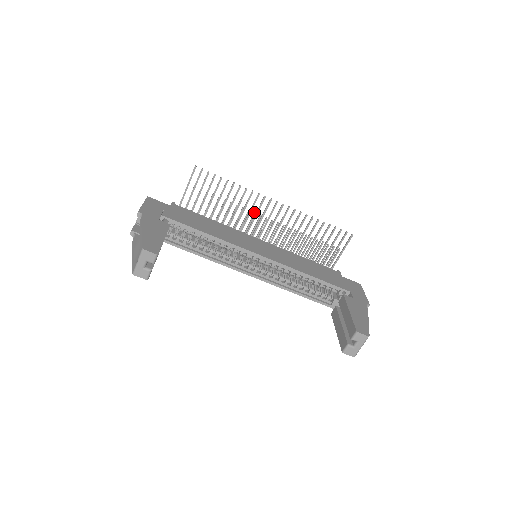
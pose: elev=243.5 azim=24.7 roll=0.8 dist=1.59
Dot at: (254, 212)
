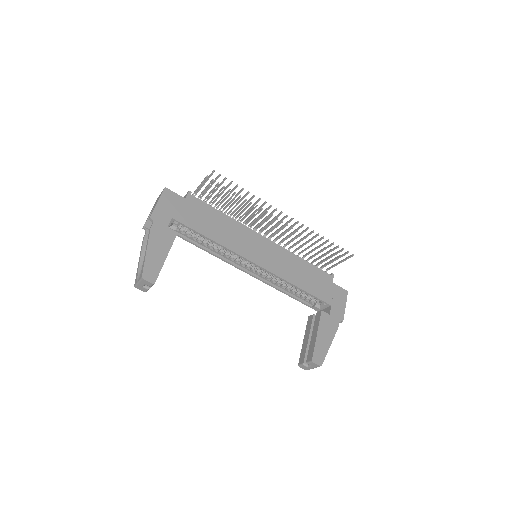
Dot at: (266, 211)
